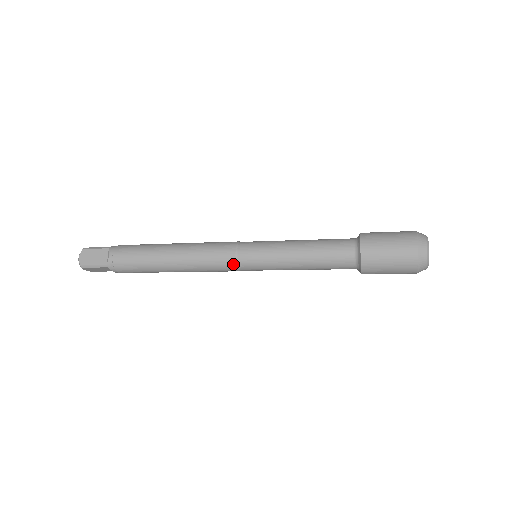
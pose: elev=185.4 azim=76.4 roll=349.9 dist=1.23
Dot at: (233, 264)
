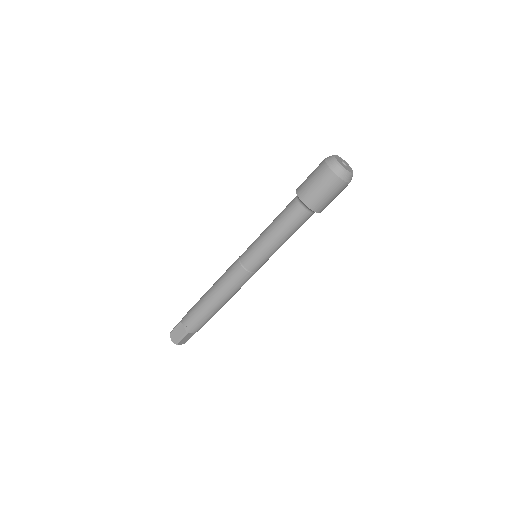
Dot at: (246, 273)
